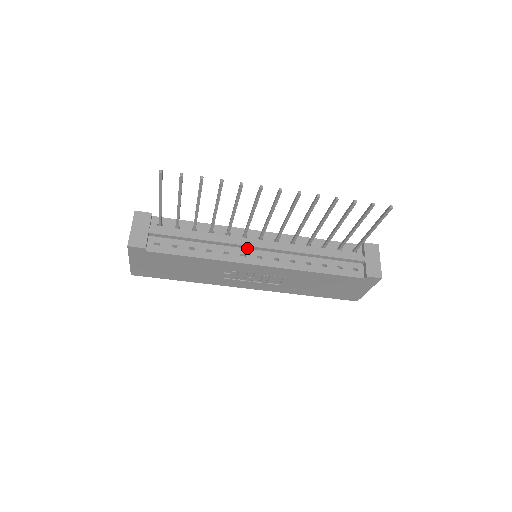
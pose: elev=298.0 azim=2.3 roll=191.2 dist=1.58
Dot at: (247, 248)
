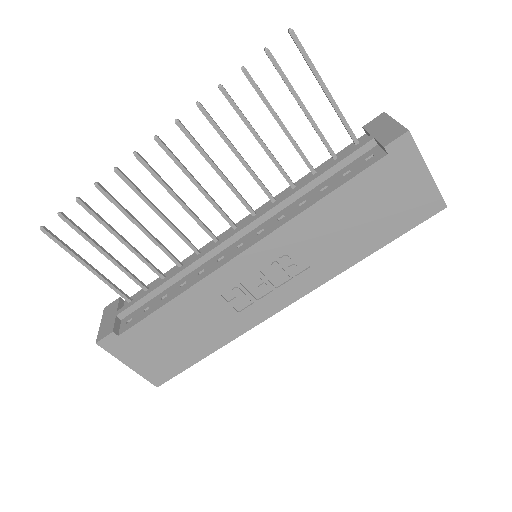
Dot at: (223, 249)
